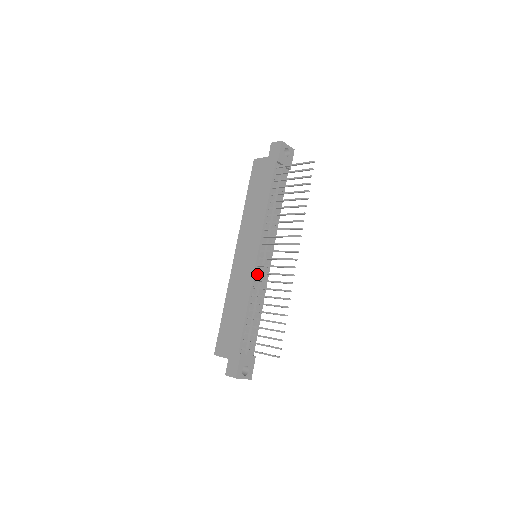
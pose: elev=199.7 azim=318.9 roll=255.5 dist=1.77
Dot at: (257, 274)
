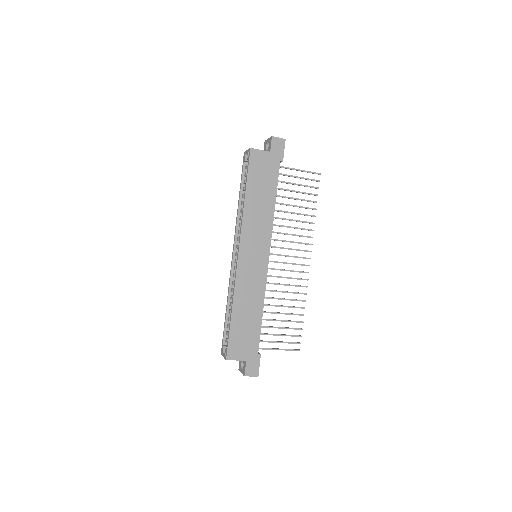
Dot at: (265, 276)
